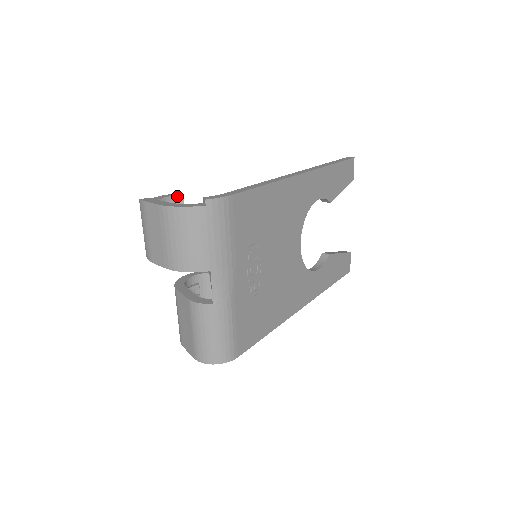
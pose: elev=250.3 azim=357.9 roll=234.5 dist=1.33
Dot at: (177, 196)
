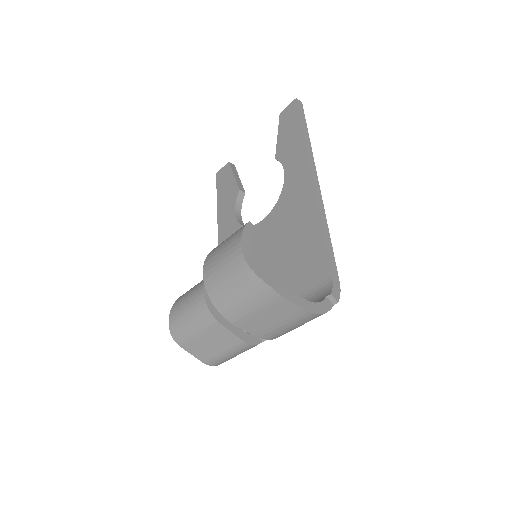
Dot at: (253, 234)
